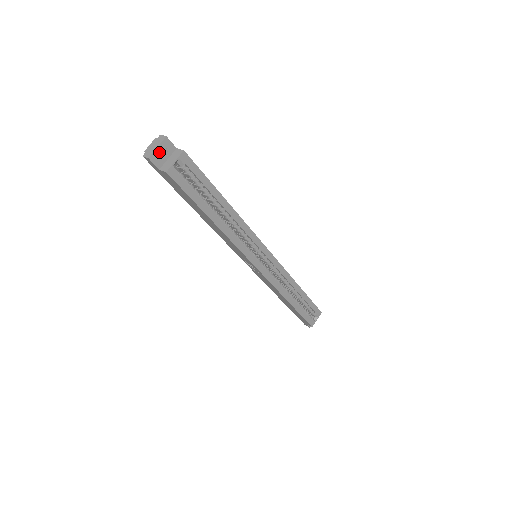
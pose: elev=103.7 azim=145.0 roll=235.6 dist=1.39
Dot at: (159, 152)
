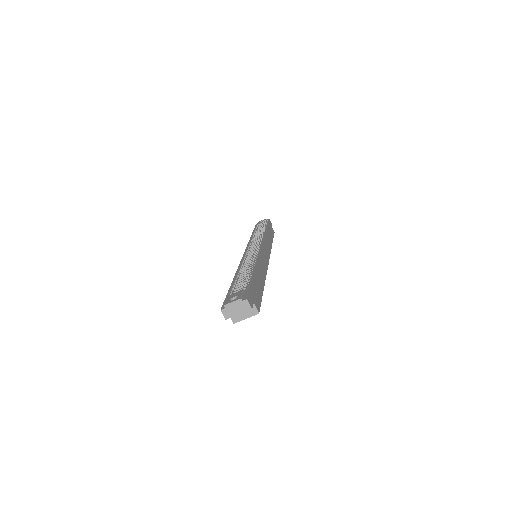
Dot at: (237, 313)
